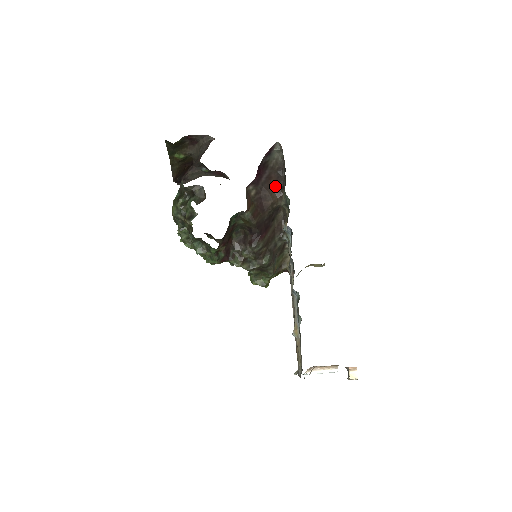
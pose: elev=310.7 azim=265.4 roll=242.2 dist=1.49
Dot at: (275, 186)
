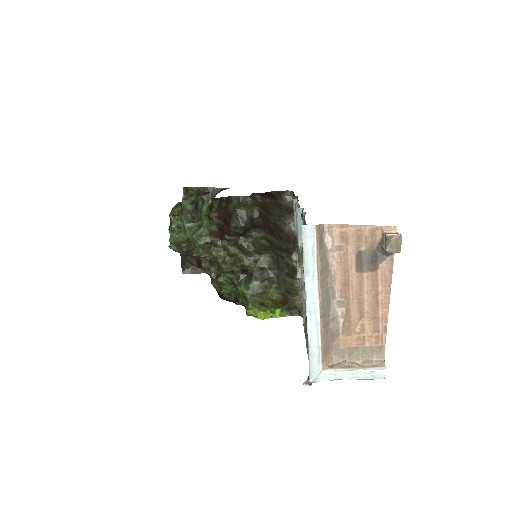
Dot at: (284, 210)
